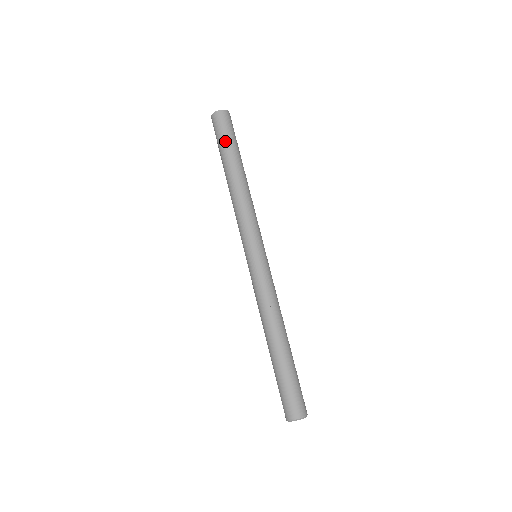
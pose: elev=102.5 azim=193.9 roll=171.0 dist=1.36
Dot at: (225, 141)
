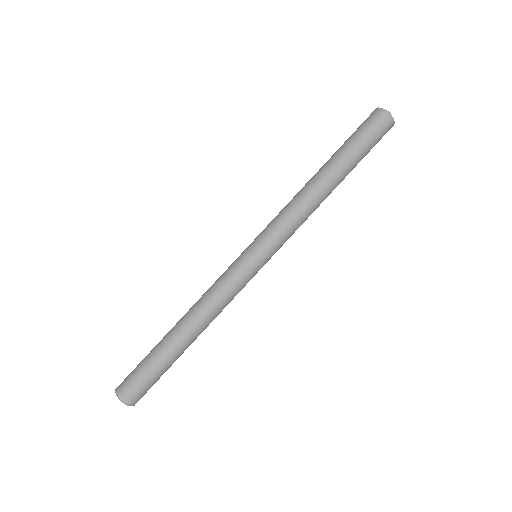
Dot at: (364, 150)
